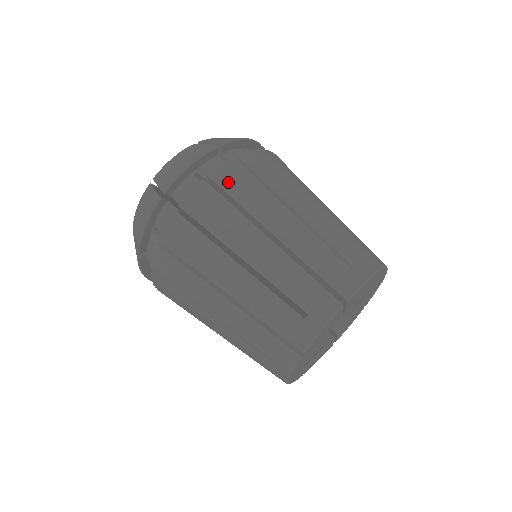
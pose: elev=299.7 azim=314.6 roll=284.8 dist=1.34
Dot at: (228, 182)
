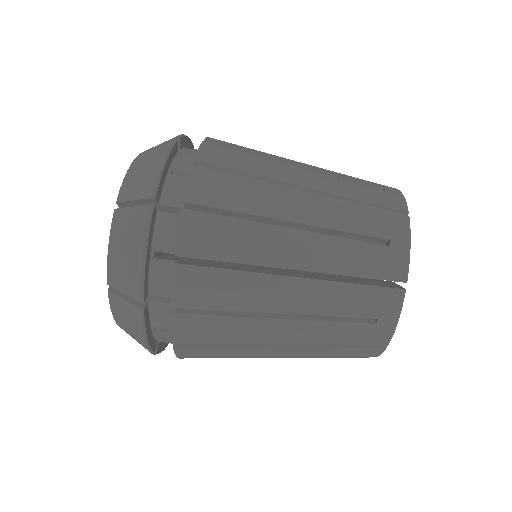
Dot at: (197, 337)
